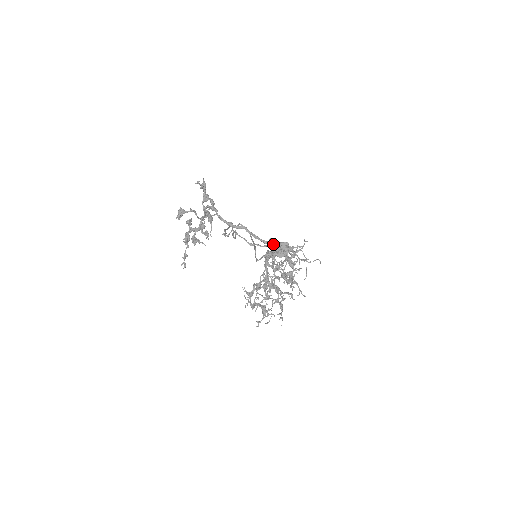
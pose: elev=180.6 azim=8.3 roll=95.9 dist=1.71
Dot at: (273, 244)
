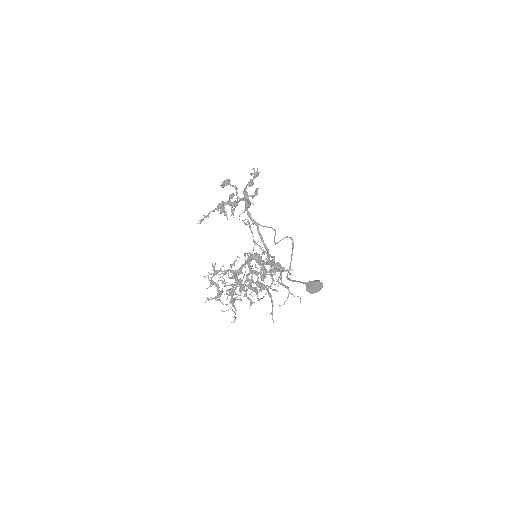
Dot at: (273, 256)
